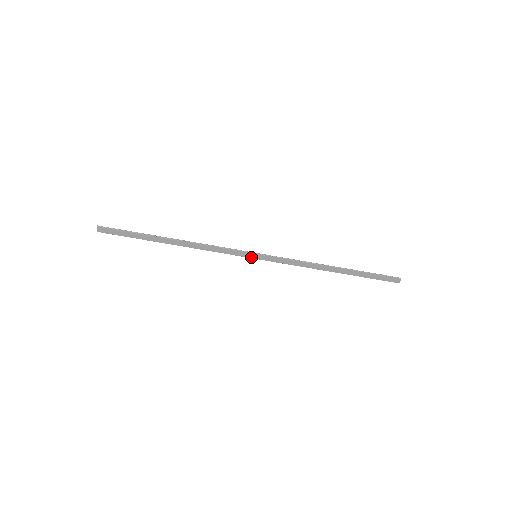
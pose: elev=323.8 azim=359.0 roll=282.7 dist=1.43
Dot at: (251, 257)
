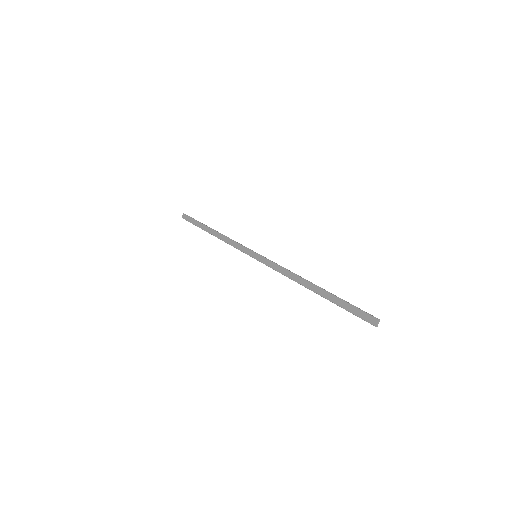
Dot at: (252, 256)
